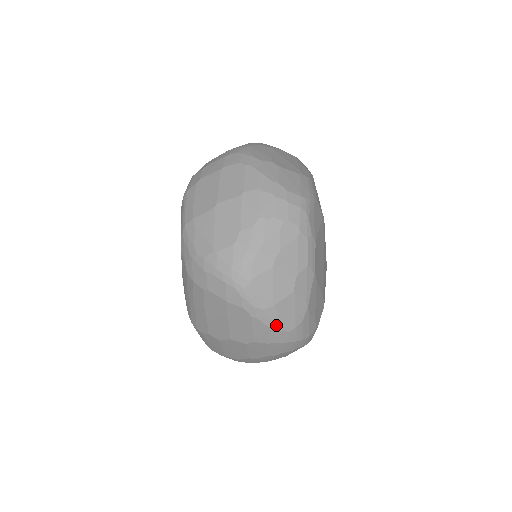
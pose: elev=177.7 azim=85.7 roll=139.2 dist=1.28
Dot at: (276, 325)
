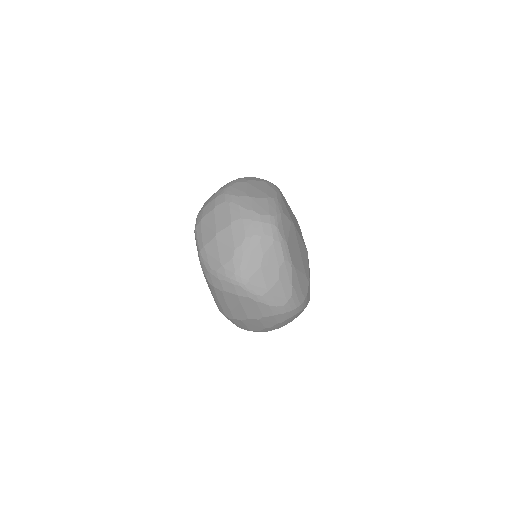
Dot at: (274, 303)
